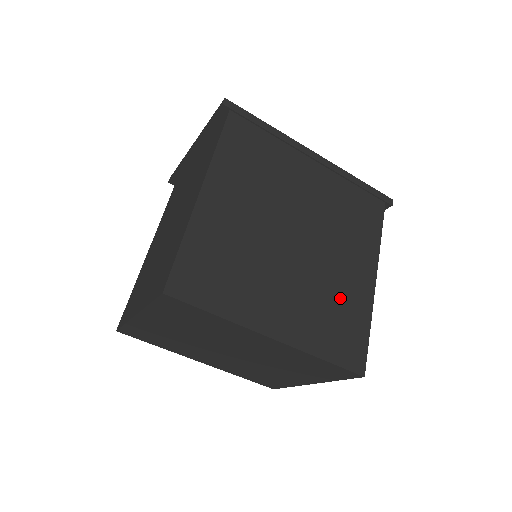
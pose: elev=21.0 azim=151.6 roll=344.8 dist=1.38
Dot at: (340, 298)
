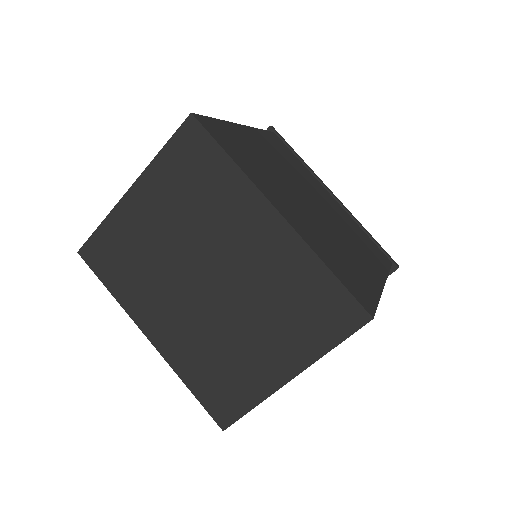
Dot at: (349, 259)
